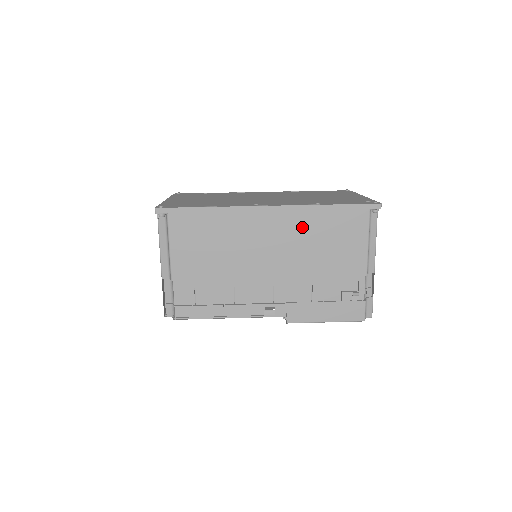
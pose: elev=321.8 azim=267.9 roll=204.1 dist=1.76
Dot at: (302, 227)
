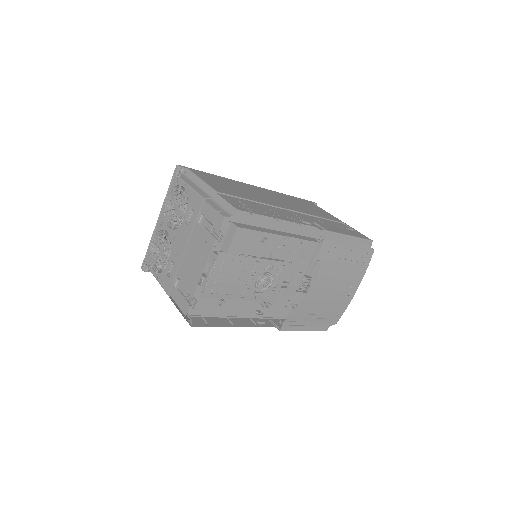
Dot at: (284, 198)
